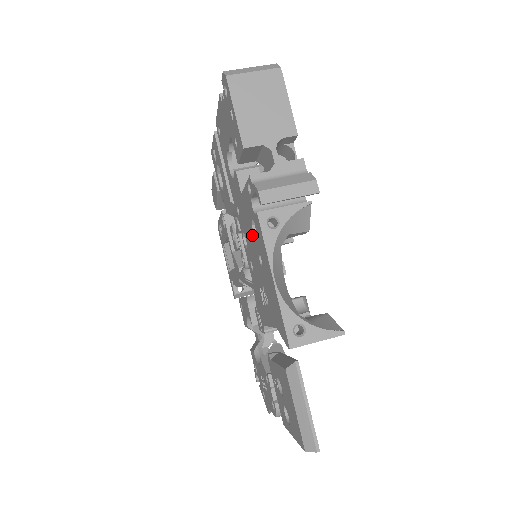
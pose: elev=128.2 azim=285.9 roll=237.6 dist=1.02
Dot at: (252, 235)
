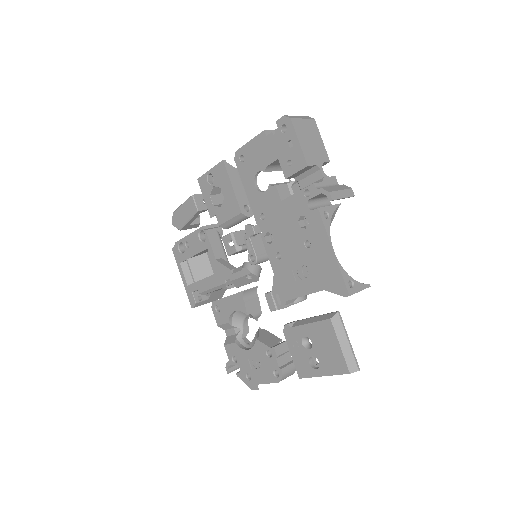
Dot at: (295, 229)
